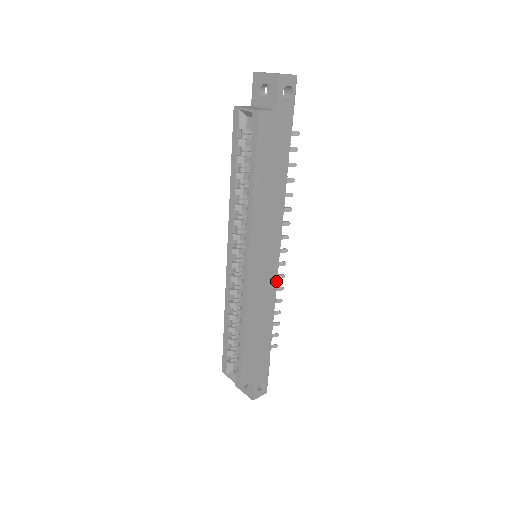
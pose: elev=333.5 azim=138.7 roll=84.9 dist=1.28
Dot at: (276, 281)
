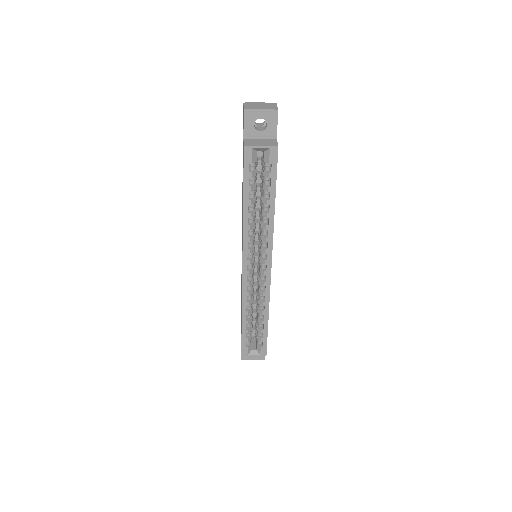
Dot at: occluded
